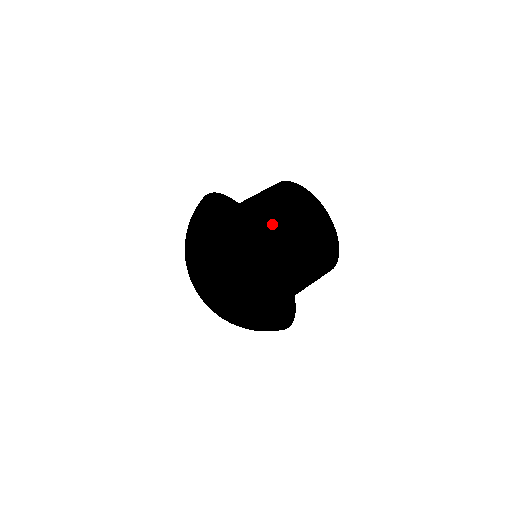
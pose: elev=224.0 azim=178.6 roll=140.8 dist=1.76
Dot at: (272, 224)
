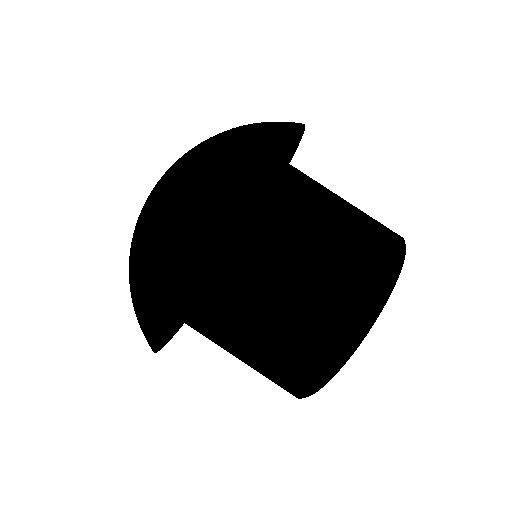
Dot at: (306, 199)
